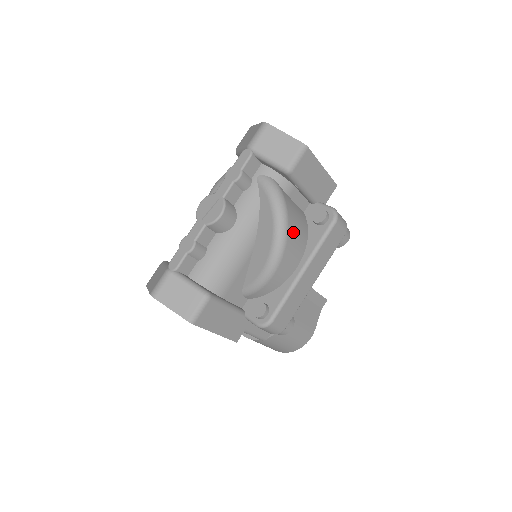
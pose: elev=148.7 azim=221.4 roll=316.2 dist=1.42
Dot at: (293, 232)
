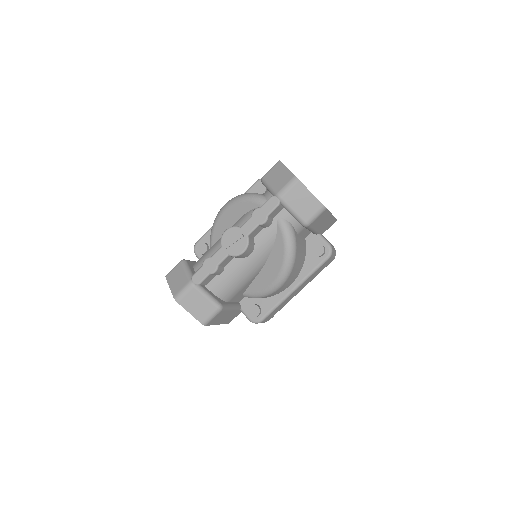
Dot at: (296, 267)
